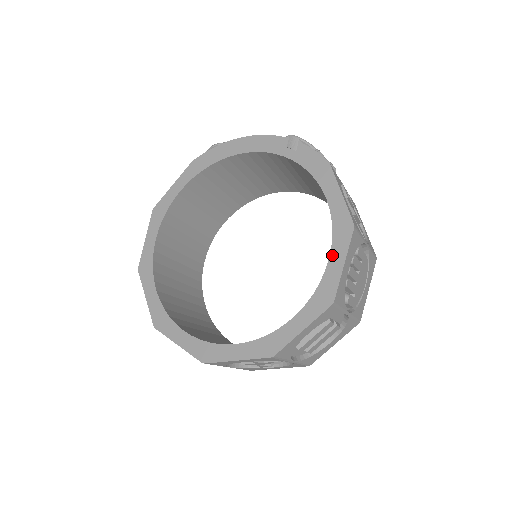
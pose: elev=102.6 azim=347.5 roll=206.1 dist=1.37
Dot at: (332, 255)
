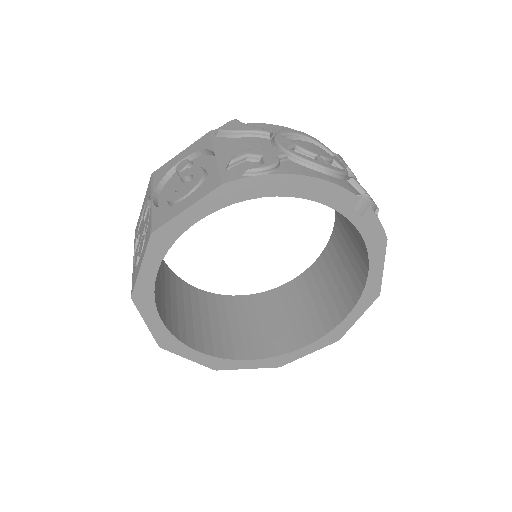
Dot at: (353, 312)
